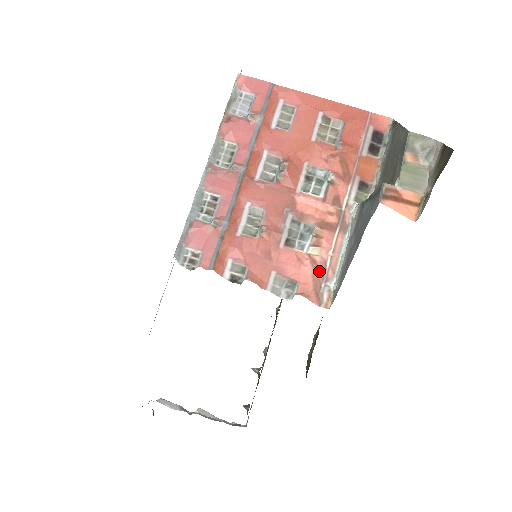
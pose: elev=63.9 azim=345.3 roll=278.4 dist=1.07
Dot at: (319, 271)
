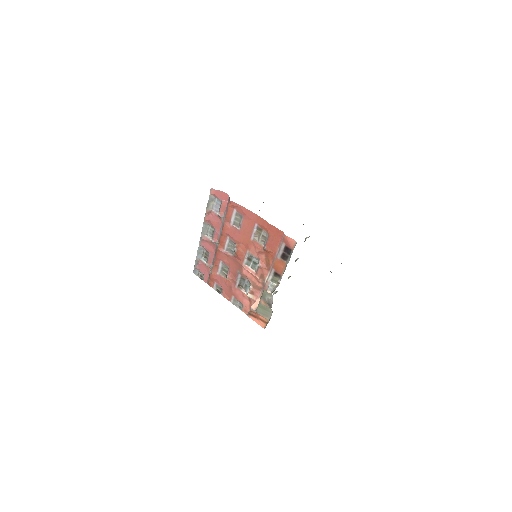
Dot at: occluded
